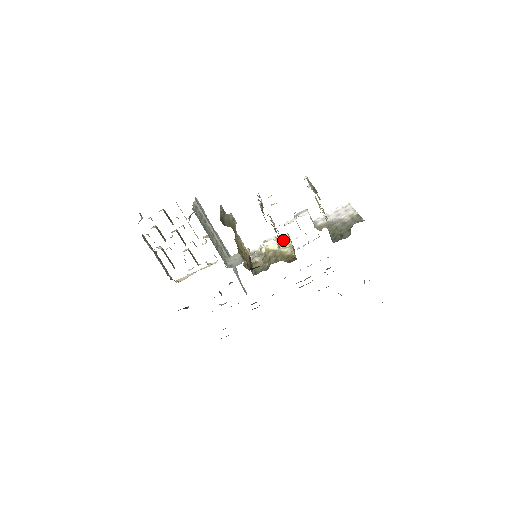
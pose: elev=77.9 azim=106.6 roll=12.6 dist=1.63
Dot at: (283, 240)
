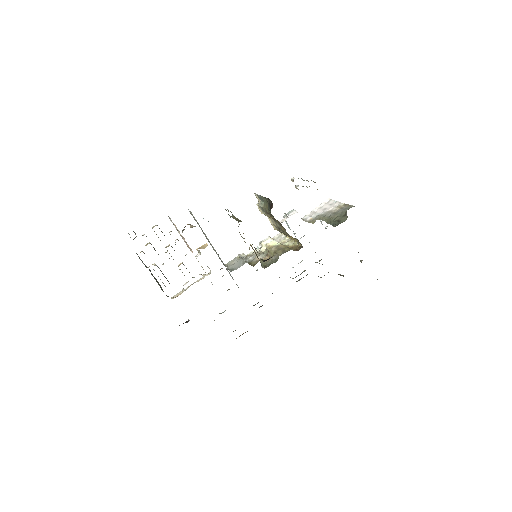
Dot at: (278, 238)
